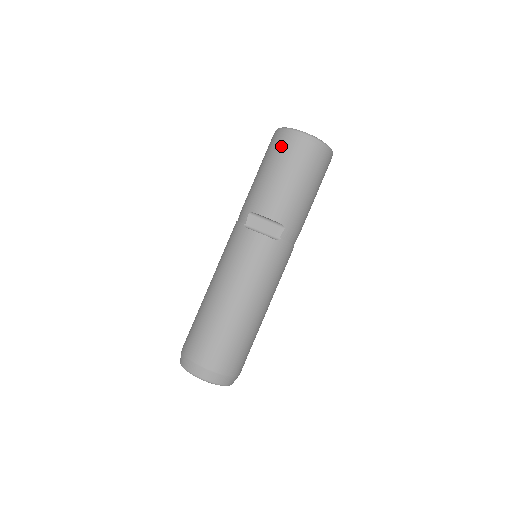
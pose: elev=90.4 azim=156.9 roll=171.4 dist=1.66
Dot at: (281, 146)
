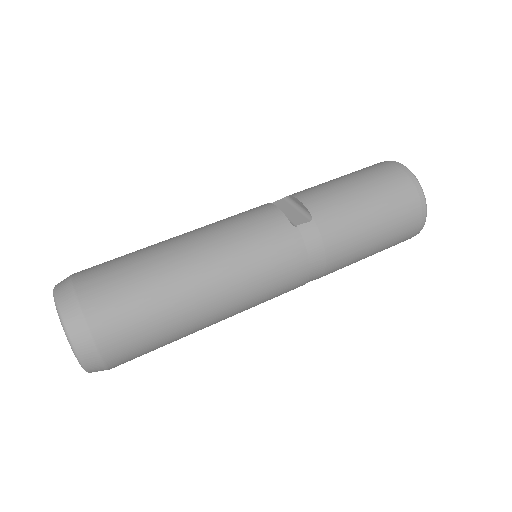
Dot at: (367, 167)
